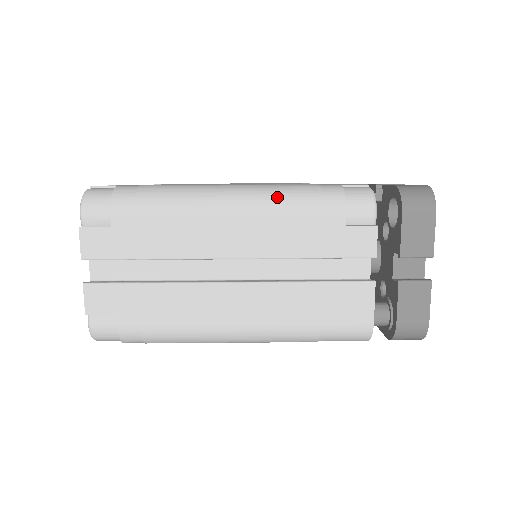
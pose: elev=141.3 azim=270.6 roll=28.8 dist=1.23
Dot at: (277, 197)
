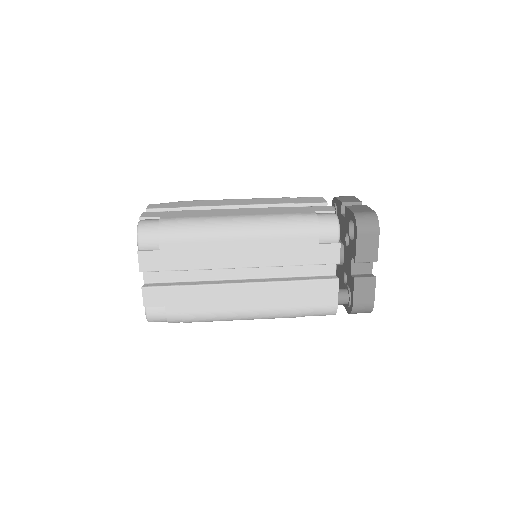
Dot at: (272, 226)
